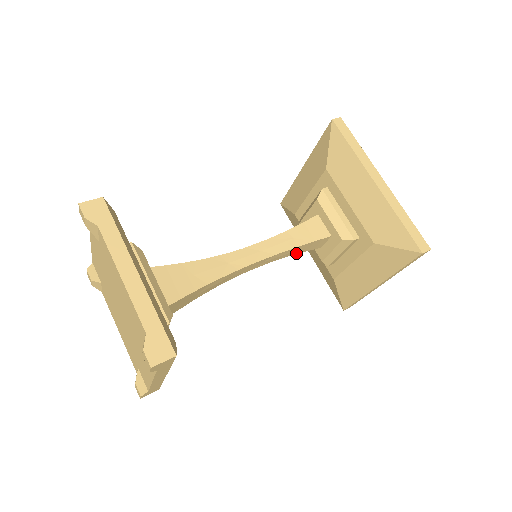
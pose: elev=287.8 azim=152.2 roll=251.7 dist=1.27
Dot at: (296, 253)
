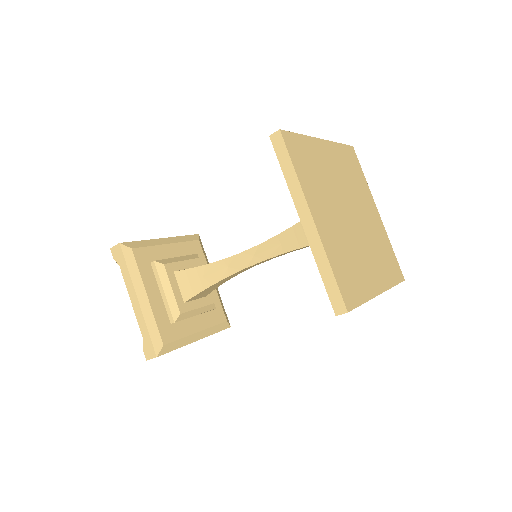
Dot at: occluded
